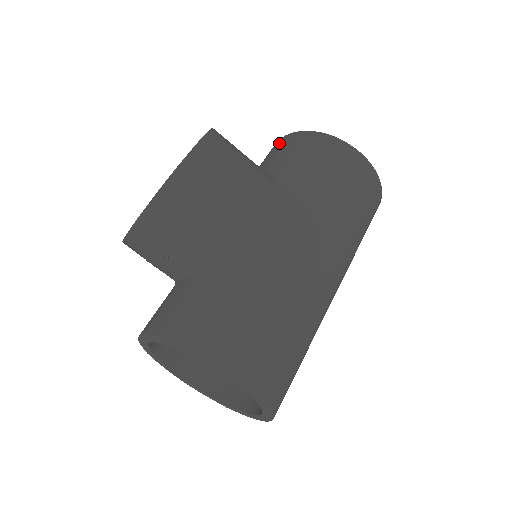
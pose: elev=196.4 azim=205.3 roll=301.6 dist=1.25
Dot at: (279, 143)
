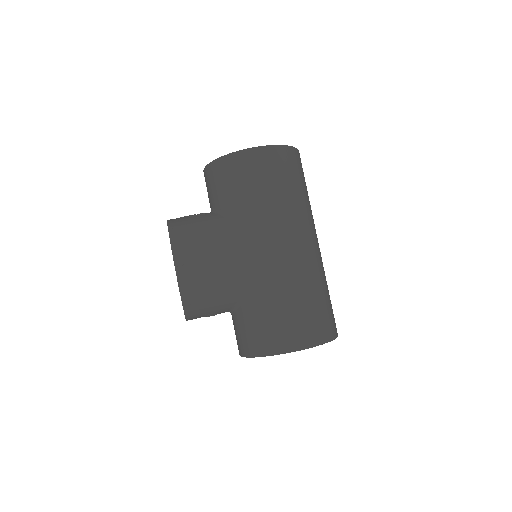
Dot at: (206, 177)
